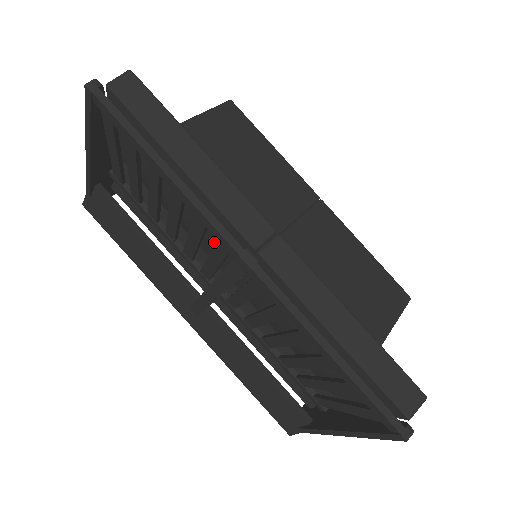
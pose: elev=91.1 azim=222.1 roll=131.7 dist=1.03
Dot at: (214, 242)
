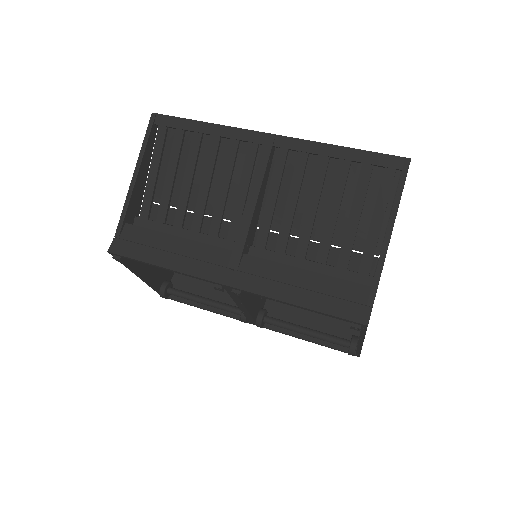
Dot at: (240, 173)
